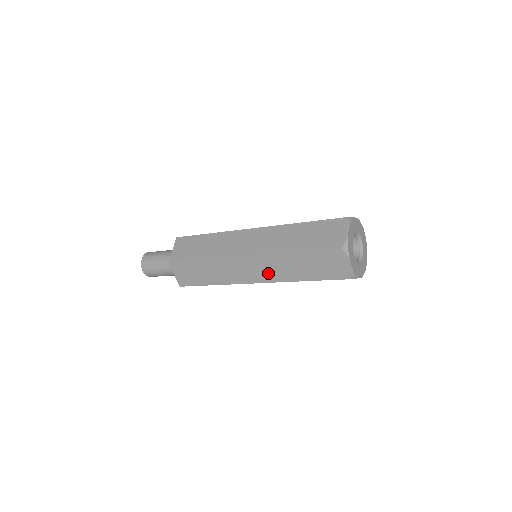
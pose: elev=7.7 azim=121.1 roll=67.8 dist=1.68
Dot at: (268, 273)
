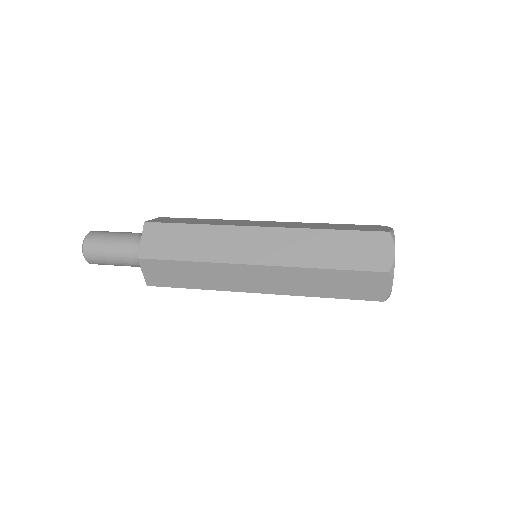
Dot at: (282, 285)
